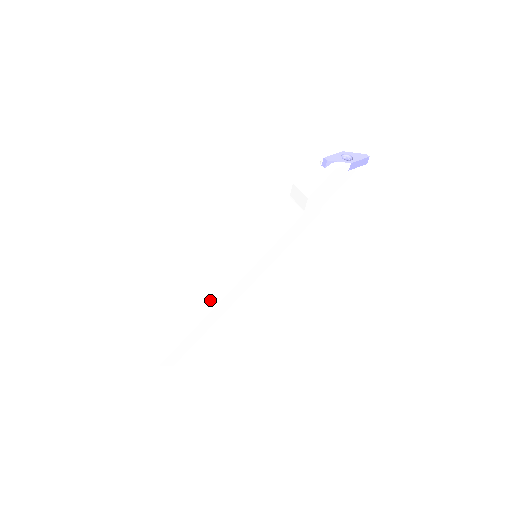
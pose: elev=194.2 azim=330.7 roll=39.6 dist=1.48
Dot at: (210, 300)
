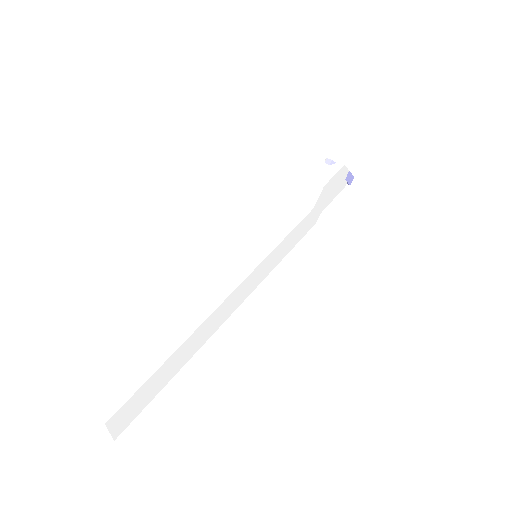
Dot at: (201, 305)
